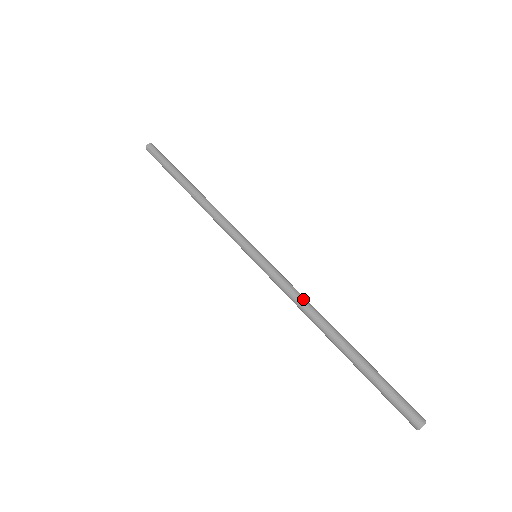
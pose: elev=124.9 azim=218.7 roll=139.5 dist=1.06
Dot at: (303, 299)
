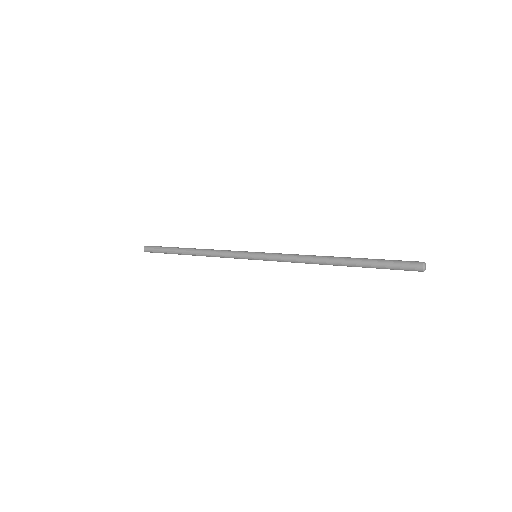
Dot at: occluded
